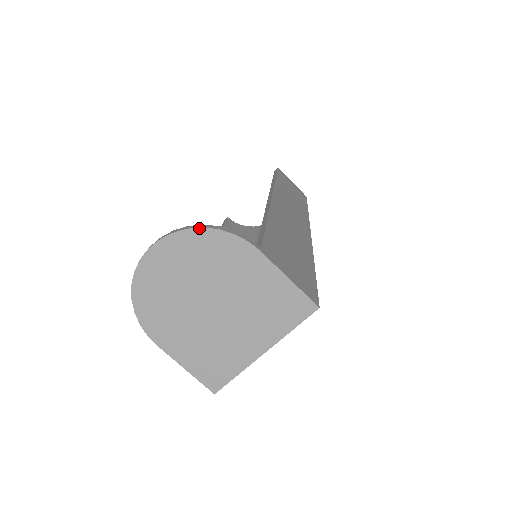
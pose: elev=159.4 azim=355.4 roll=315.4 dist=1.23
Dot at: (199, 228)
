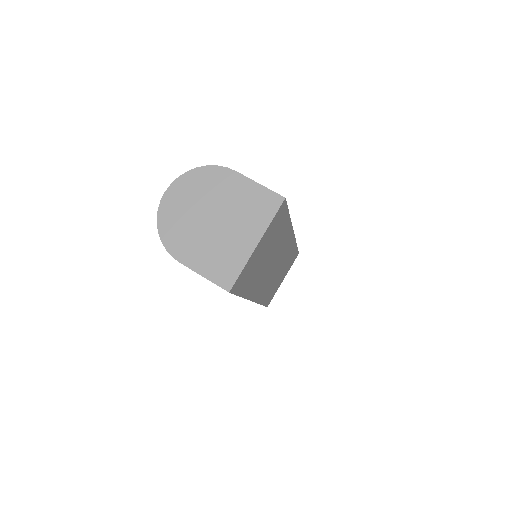
Dot at: (195, 168)
